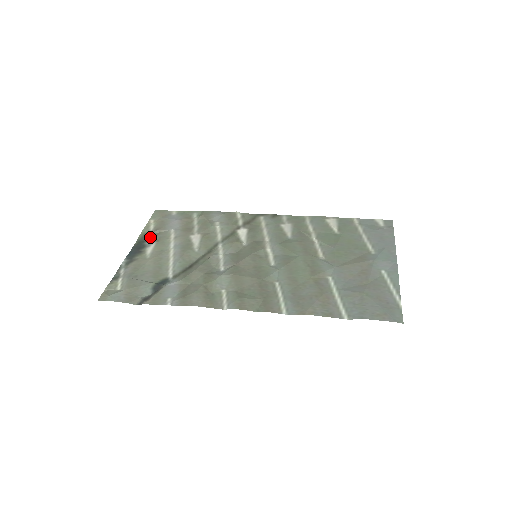
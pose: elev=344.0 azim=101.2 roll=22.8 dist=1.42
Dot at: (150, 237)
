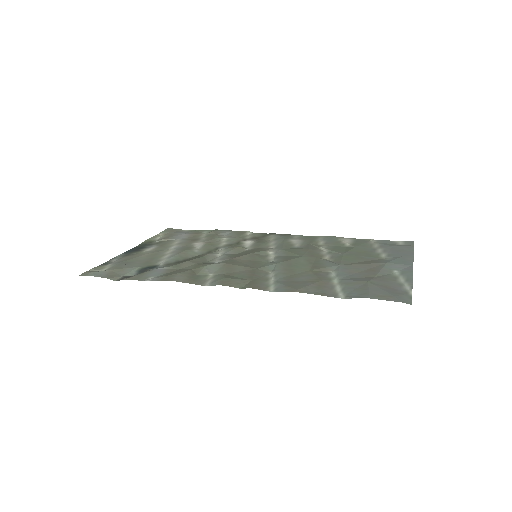
Dot at: (154, 243)
